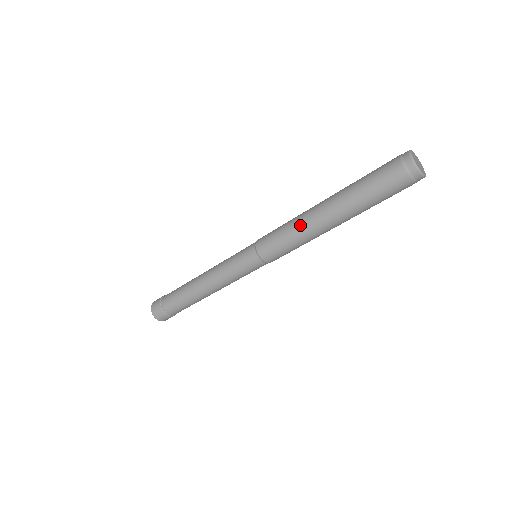
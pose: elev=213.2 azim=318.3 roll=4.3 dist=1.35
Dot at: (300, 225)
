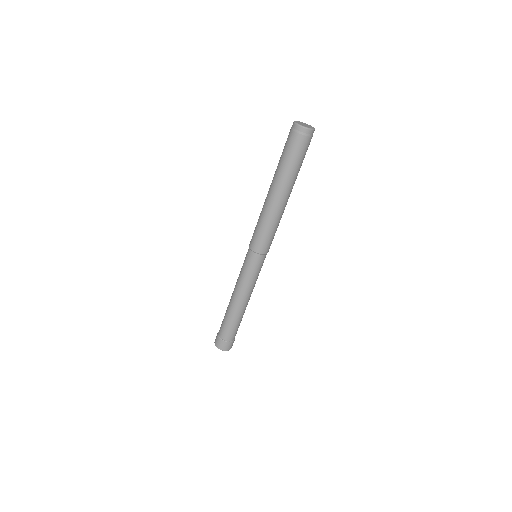
Dot at: (263, 211)
